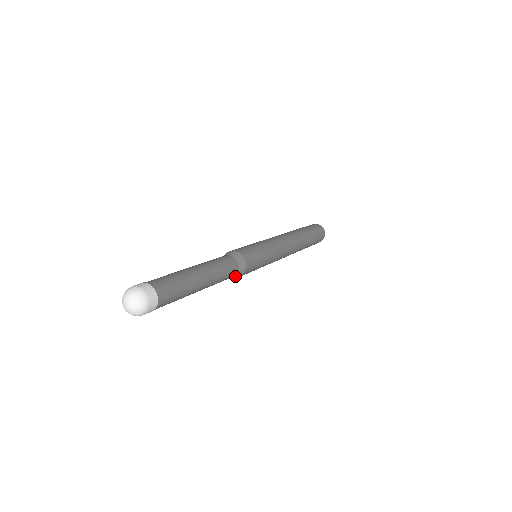
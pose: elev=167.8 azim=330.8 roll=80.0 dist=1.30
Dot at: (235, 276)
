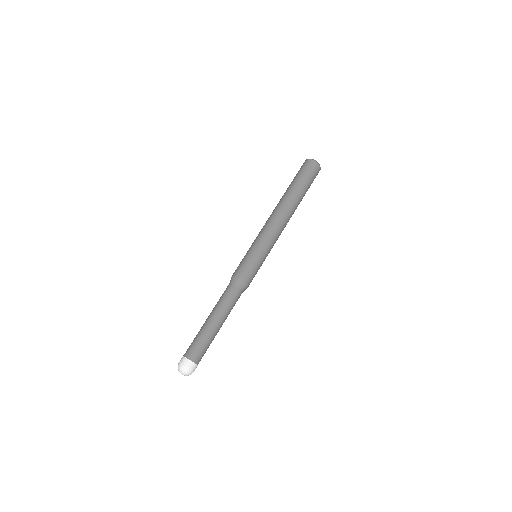
Dot at: occluded
